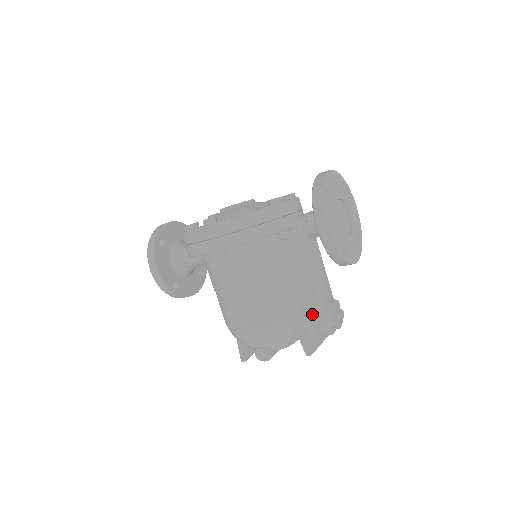
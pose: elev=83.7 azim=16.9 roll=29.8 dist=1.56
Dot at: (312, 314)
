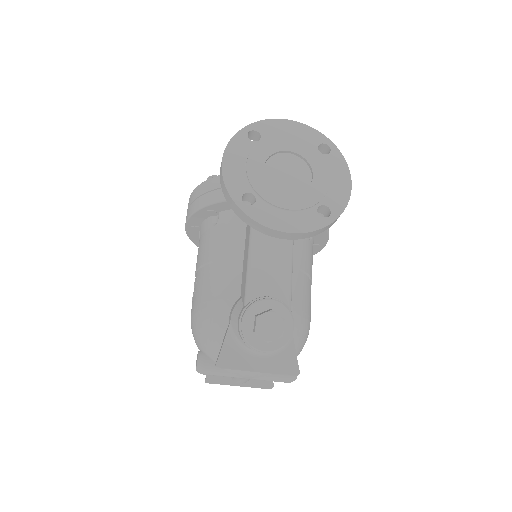
Dot at: (238, 308)
